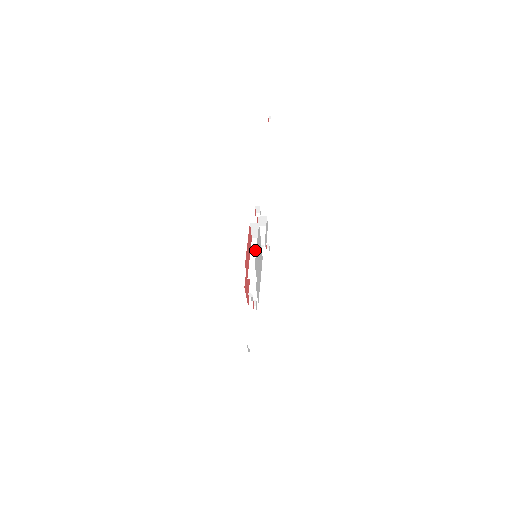
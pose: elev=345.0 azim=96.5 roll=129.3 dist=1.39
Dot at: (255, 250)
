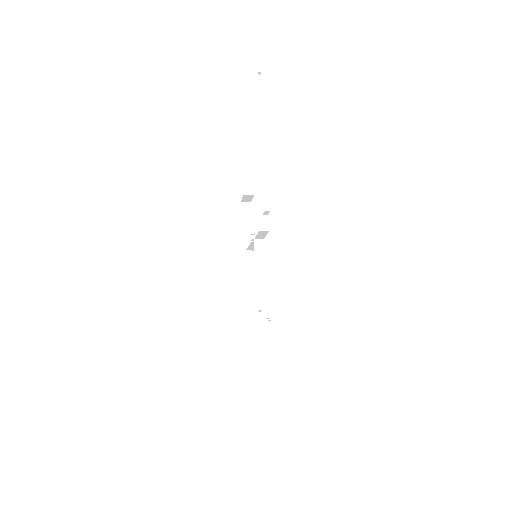
Dot at: (259, 255)
